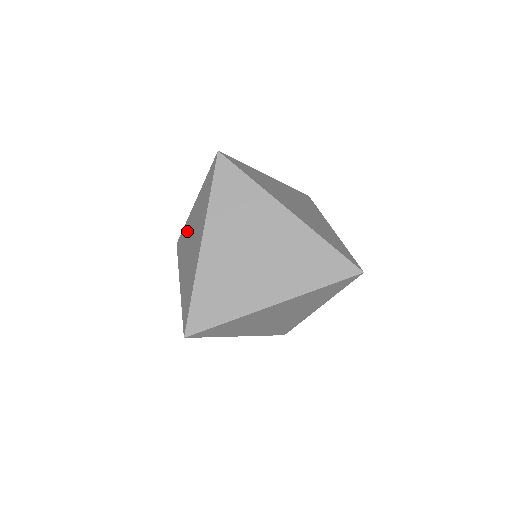
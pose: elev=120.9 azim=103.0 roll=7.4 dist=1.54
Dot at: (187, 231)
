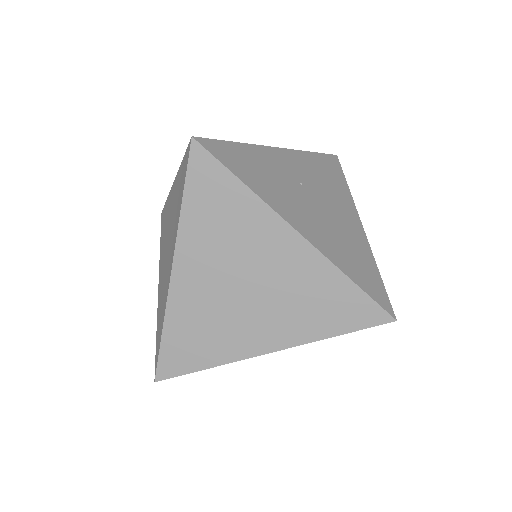
Dot at: (166, 216)
